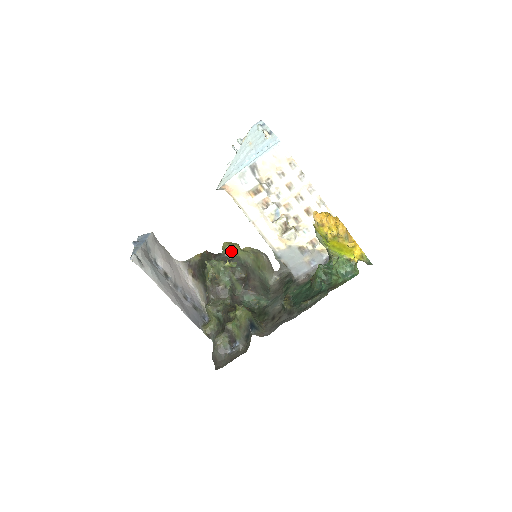
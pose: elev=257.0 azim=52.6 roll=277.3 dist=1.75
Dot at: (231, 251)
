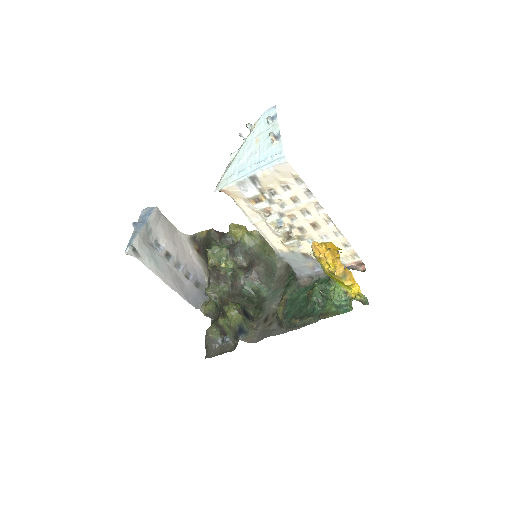
Dot at: (236, 235)
